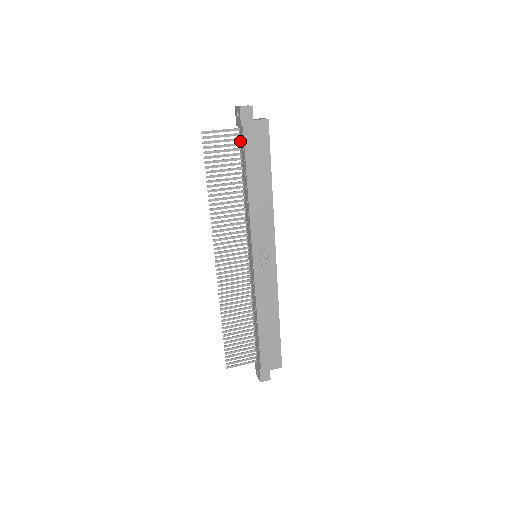
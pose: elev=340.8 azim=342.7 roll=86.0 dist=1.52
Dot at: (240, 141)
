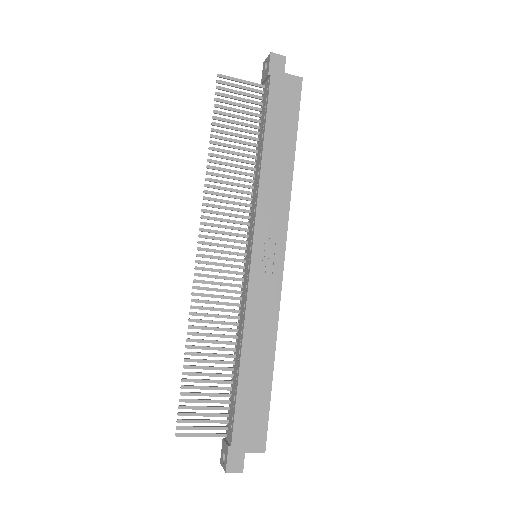
Dot at: (262, 101)
